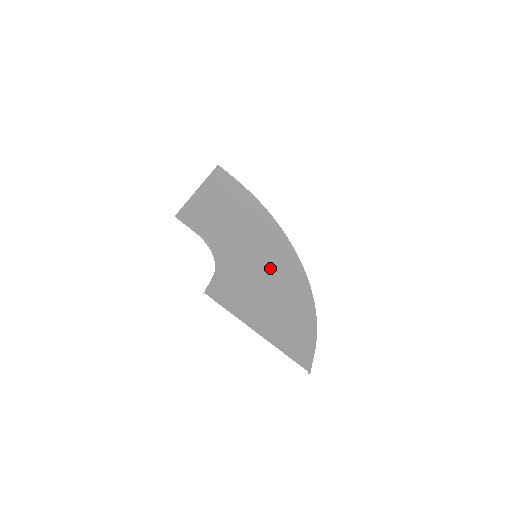
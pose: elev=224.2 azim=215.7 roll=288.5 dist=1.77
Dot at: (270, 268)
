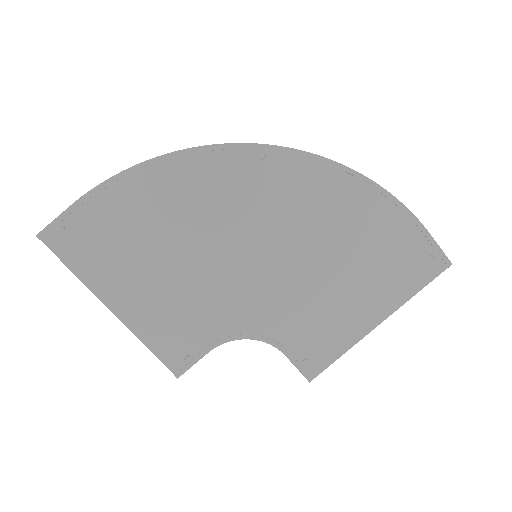
Dot at: (281, 238)
